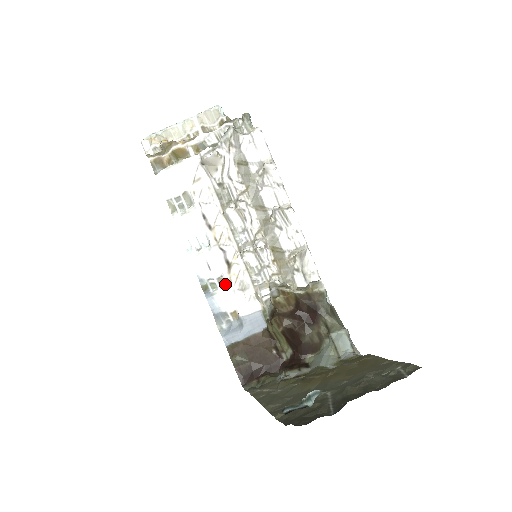
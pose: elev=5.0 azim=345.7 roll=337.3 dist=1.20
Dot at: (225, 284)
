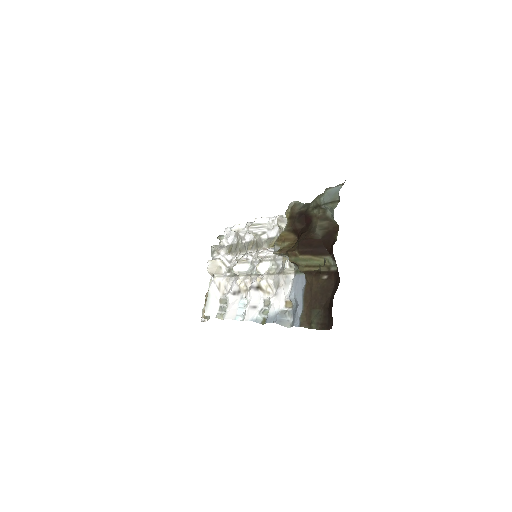
Dot at: (270, 301)
